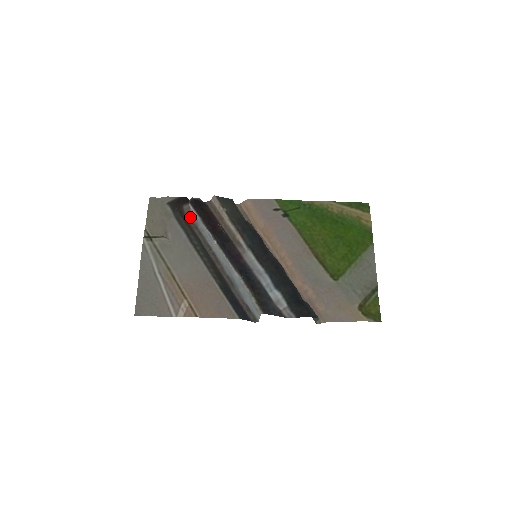
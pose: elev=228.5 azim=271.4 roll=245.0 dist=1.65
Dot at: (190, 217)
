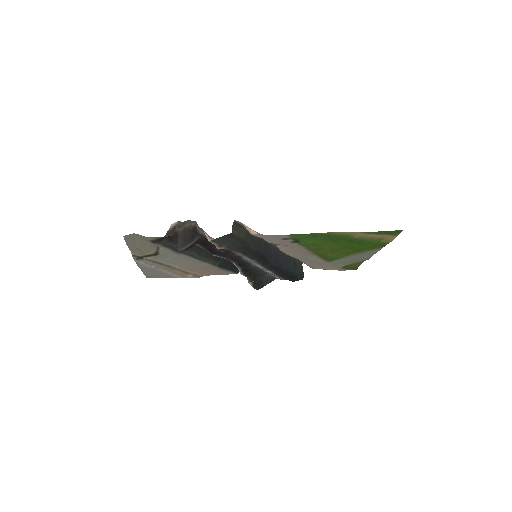
Dot at: occluded
